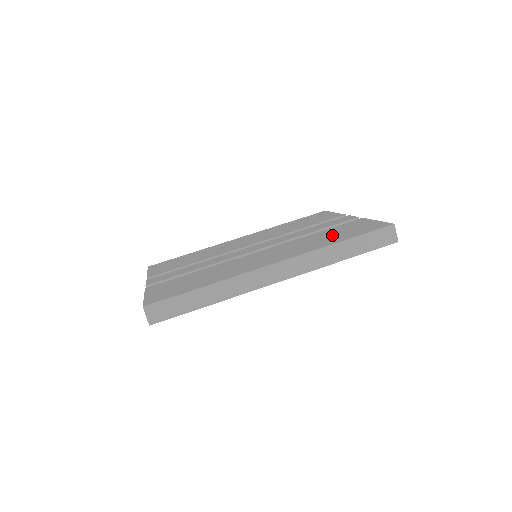
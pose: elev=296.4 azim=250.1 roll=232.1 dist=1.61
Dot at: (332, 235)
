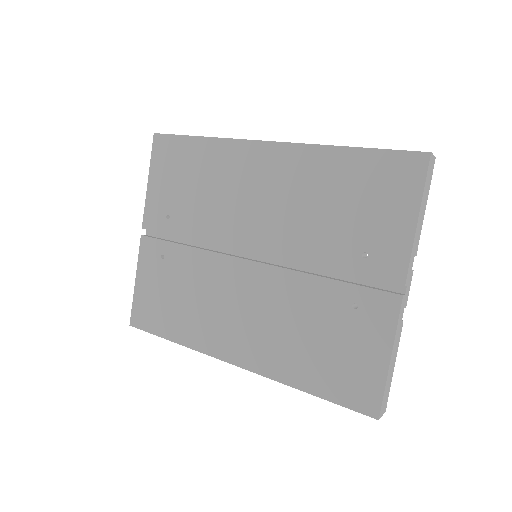
Dot at: occluded
